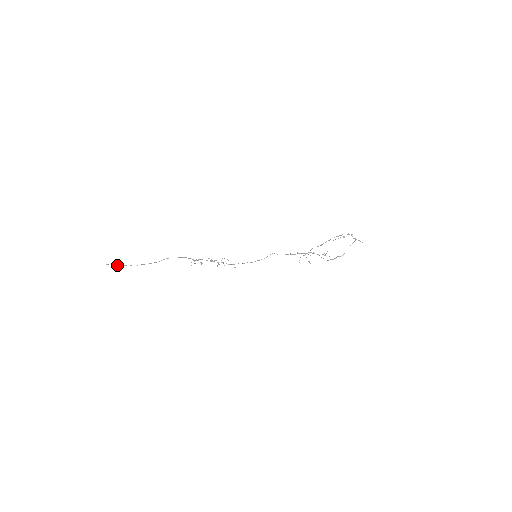
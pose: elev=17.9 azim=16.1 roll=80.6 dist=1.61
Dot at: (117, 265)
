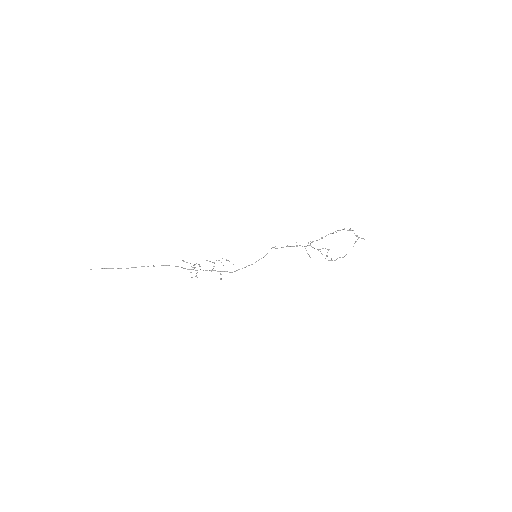
Dot at: occluded
